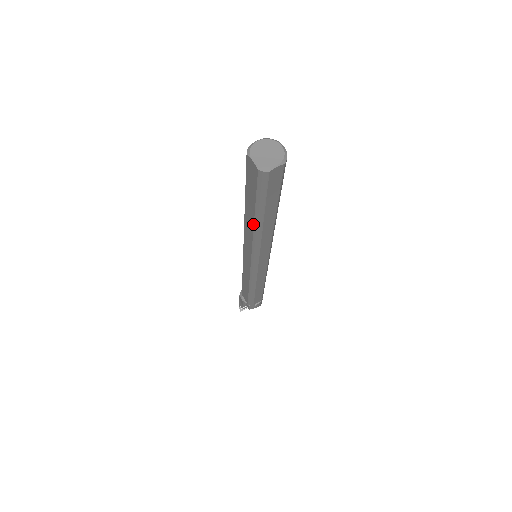
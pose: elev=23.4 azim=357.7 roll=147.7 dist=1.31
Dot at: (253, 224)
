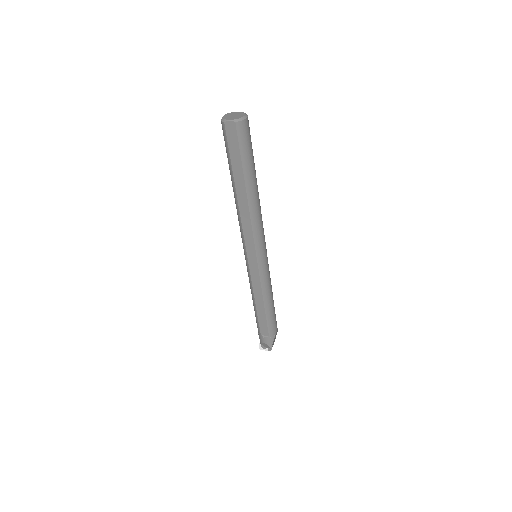
Dot at: (233, 190)
